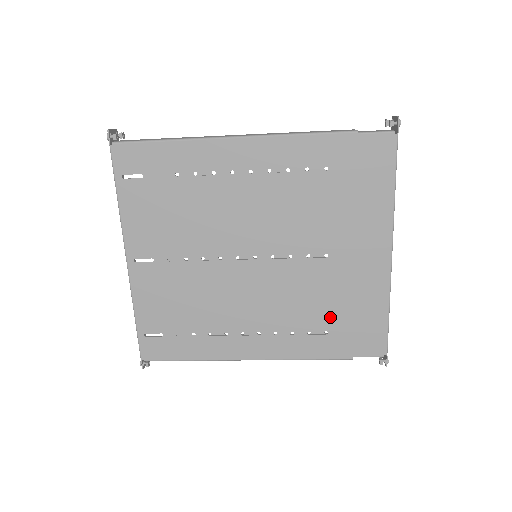
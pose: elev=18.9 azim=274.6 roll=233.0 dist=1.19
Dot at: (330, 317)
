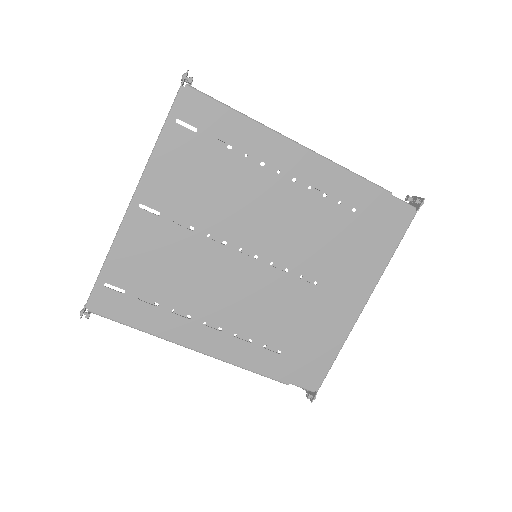
Dot at: (290, 339)
